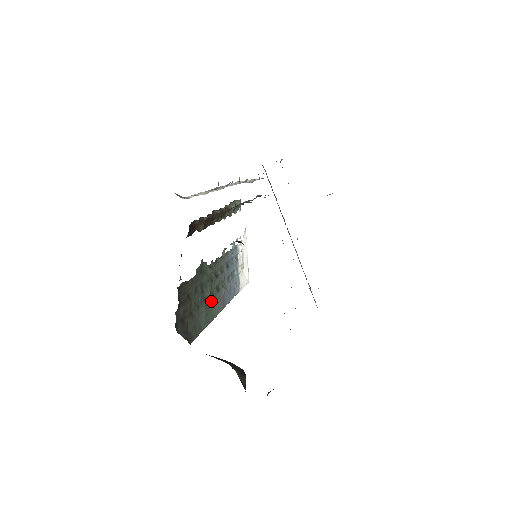
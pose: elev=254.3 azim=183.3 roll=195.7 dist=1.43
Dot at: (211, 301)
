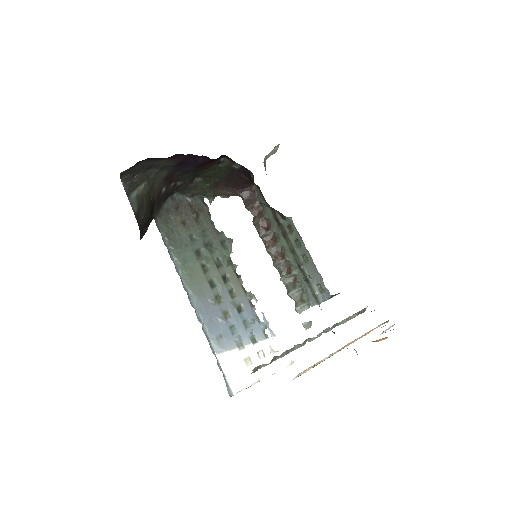
Dot at: (198, 267)
